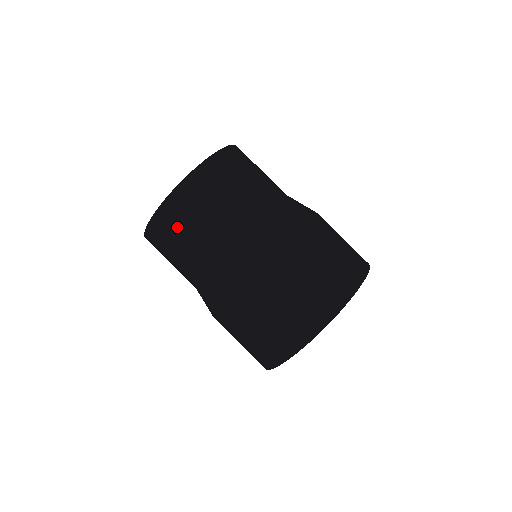
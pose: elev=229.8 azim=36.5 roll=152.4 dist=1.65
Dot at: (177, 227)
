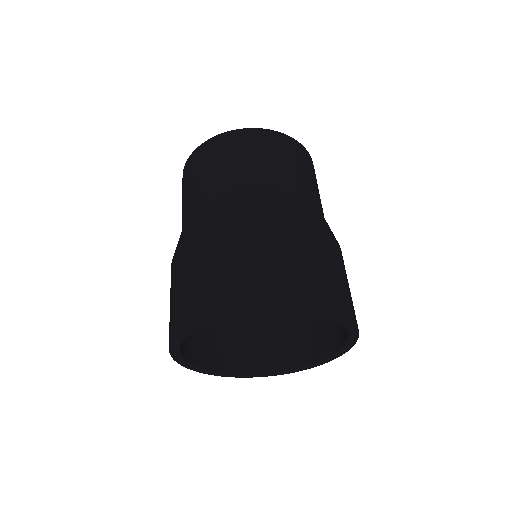
Dot at: (205, 161)
